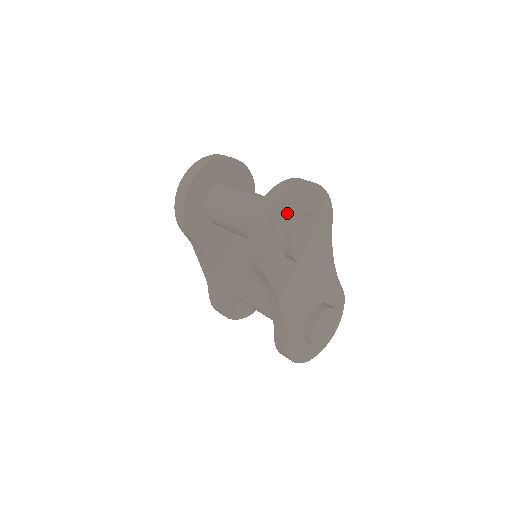
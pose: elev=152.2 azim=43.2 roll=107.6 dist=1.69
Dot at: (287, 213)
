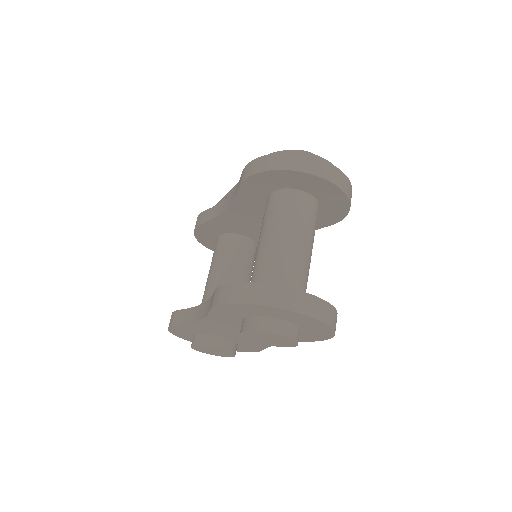
Dot at: (282, 316)
